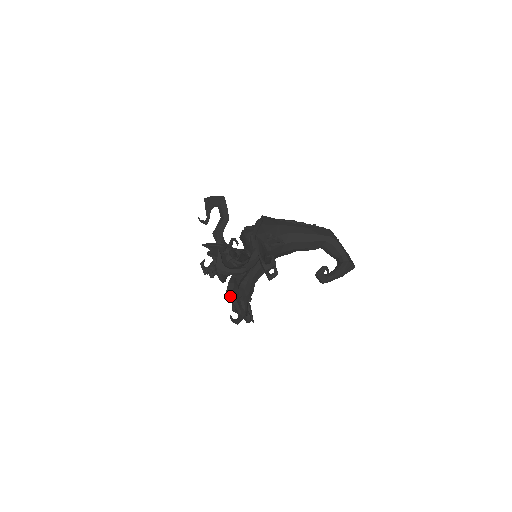
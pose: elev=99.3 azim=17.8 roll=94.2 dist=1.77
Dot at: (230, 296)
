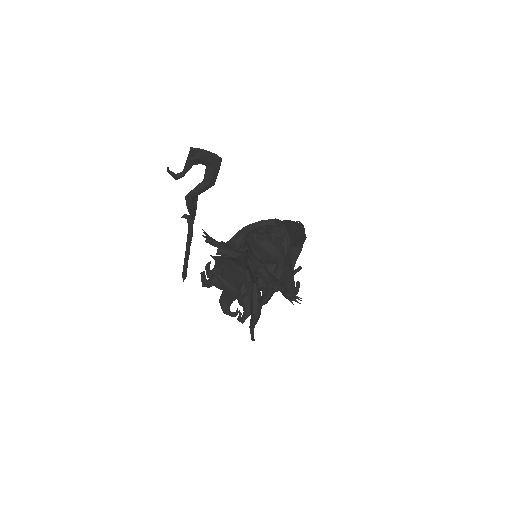
Dot at: (257, 320)
